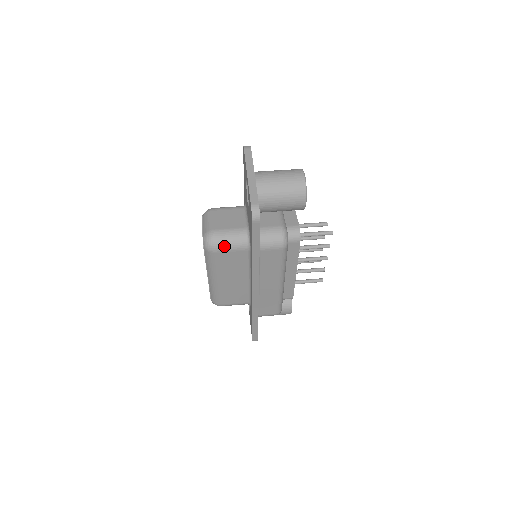
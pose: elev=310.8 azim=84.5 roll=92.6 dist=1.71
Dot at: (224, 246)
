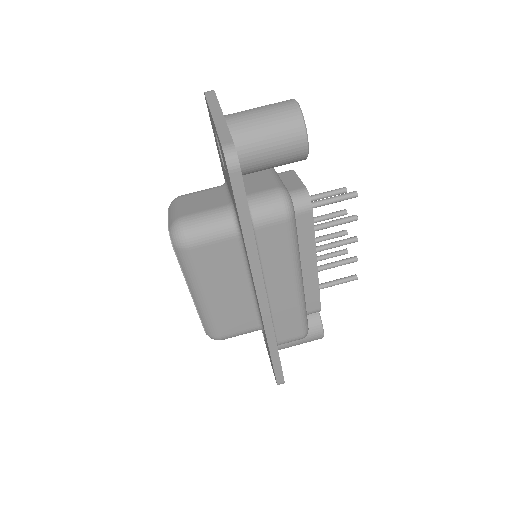
Dot at: (201, 236)
